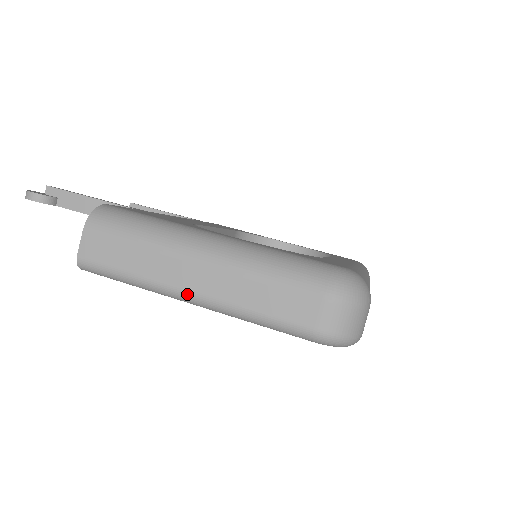
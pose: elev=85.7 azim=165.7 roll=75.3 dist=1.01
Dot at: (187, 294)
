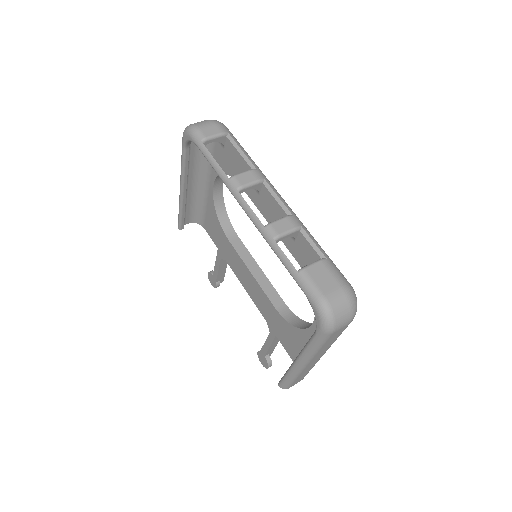
Dot at: occluded
